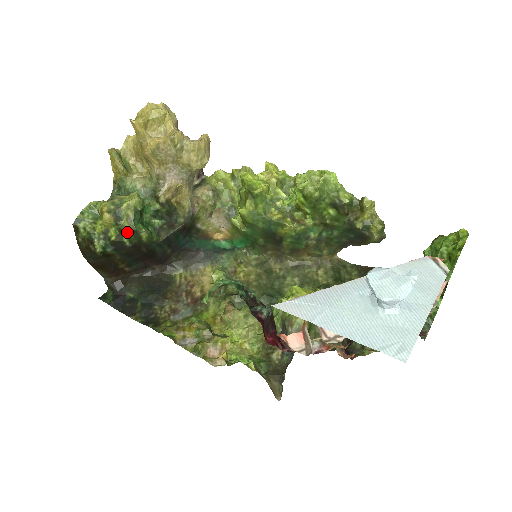
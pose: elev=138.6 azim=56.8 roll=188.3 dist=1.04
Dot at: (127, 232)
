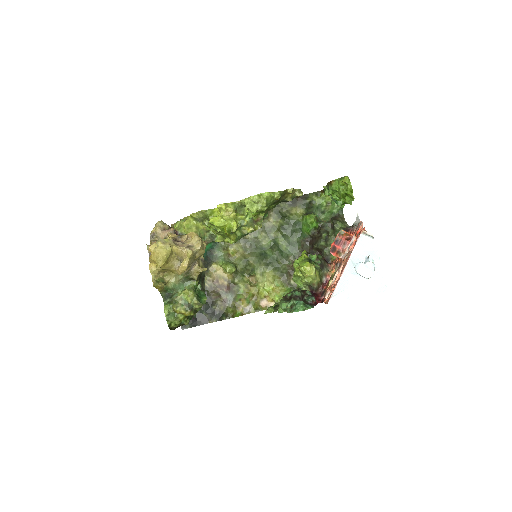
Dot at: (199, 308)
